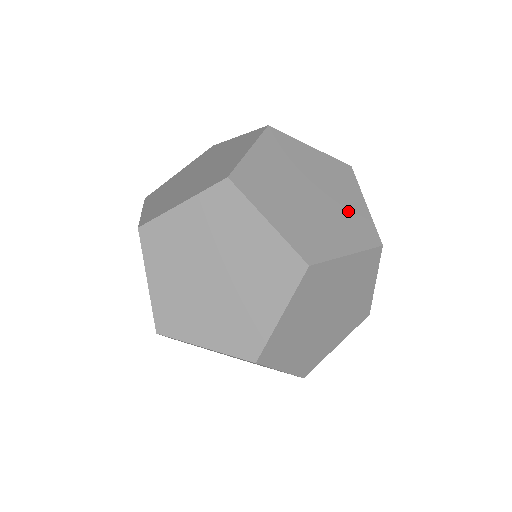
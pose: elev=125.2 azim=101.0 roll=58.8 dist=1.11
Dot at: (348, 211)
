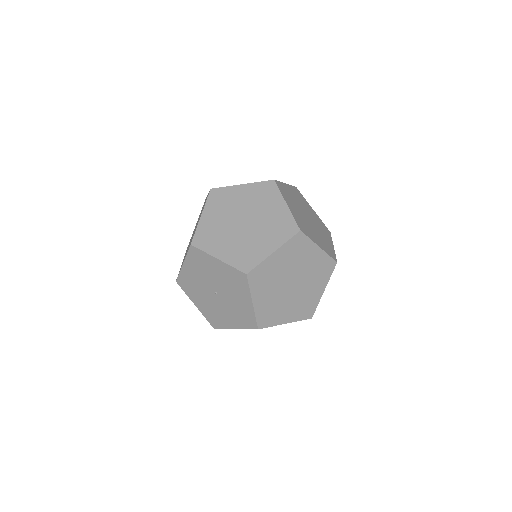
Dot at: occluded
